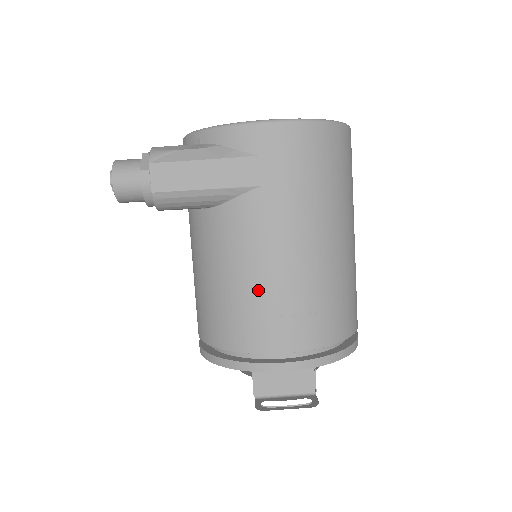
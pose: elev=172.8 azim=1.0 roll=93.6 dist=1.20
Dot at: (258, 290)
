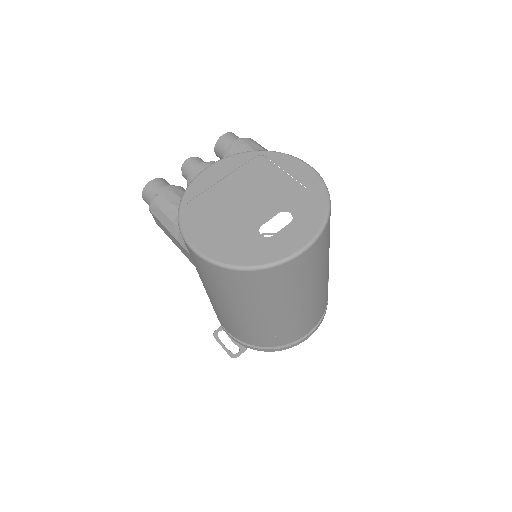
Dot at: occluded
